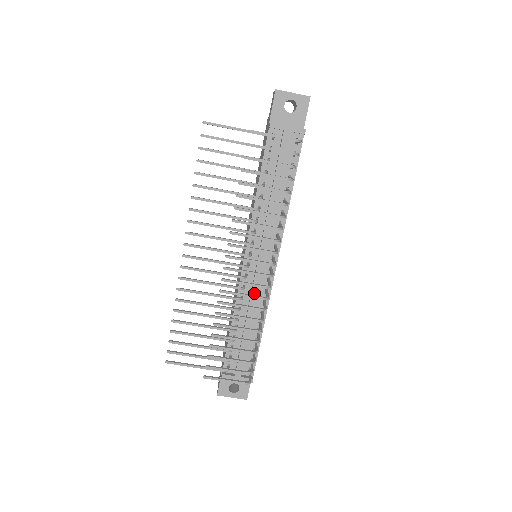
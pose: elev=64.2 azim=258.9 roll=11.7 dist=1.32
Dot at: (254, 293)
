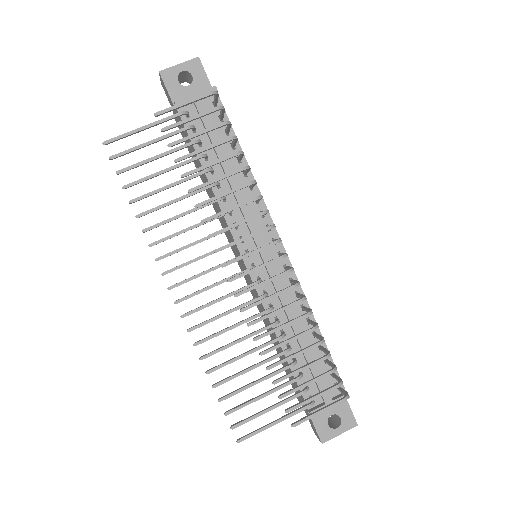
Dot at: occluded
